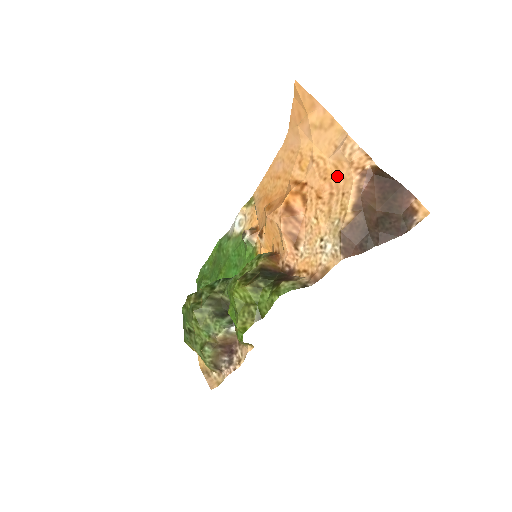
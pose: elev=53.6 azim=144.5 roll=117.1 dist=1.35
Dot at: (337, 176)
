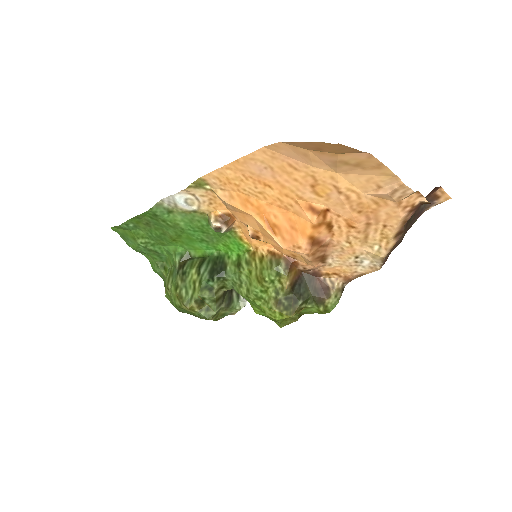
Dot at: (377, 211)
